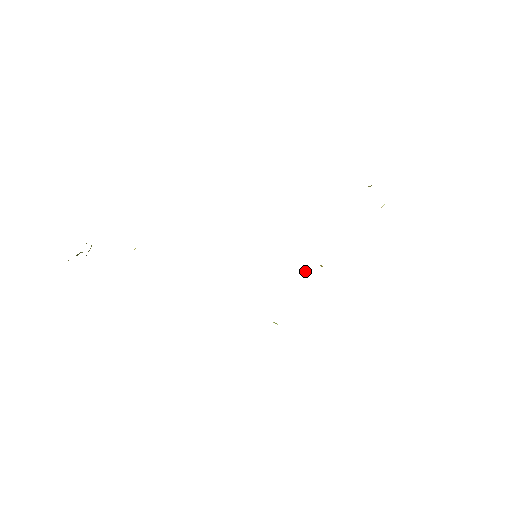
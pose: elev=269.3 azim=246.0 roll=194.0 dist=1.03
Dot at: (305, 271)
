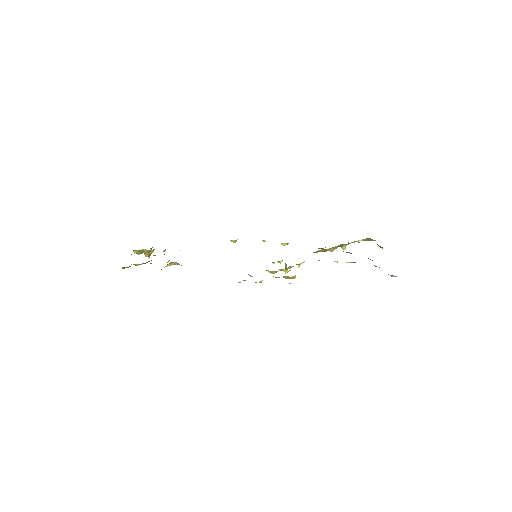
Dot at: (286, 266)
